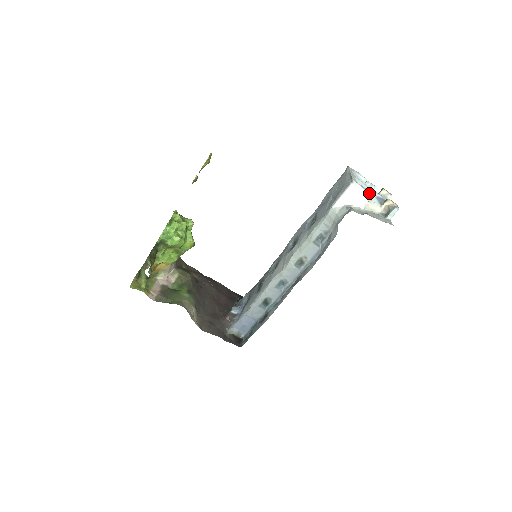
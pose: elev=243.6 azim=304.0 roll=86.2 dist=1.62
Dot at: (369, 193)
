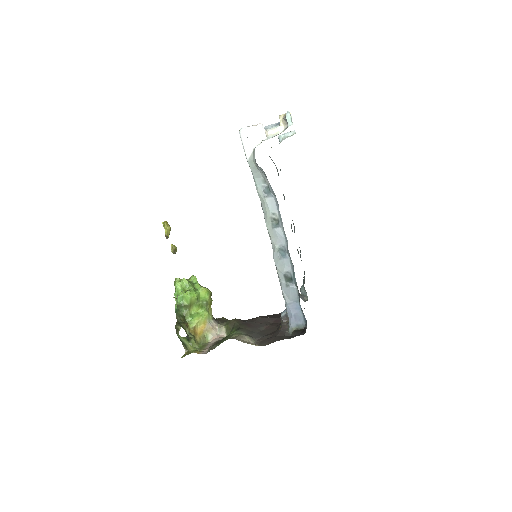
Dot at: (257, 125)
